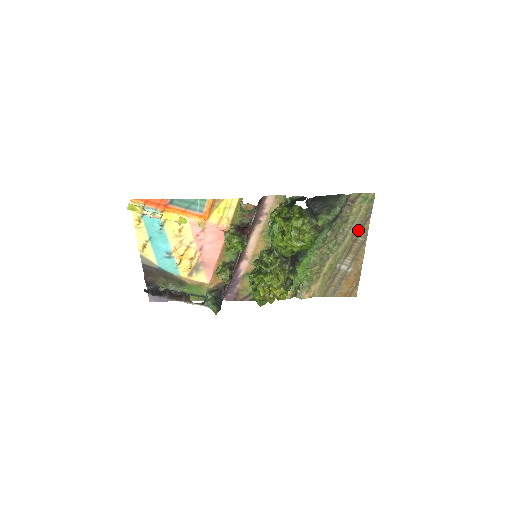
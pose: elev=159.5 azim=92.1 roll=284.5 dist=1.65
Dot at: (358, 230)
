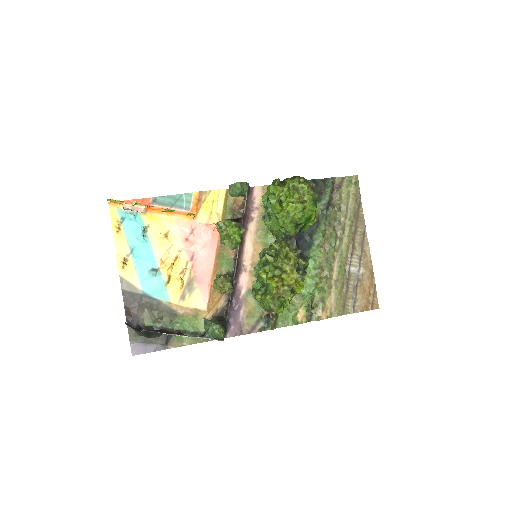
Dot at: (354, 219)
